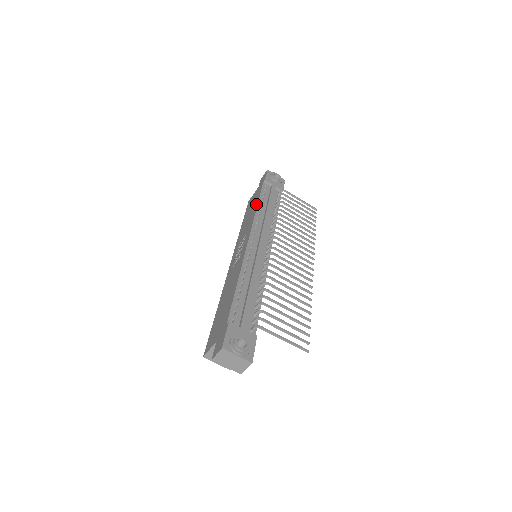
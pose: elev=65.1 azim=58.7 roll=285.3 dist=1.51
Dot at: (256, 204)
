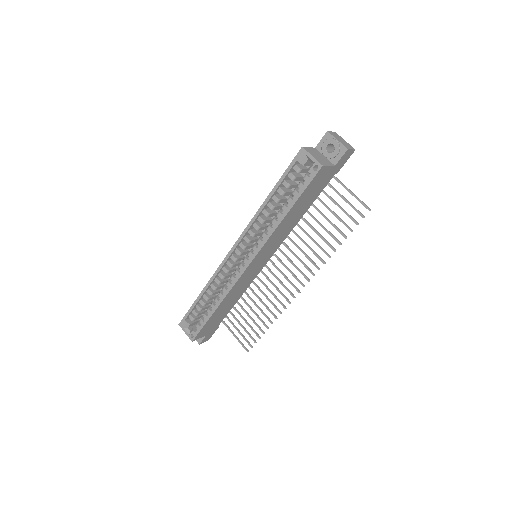
Dot at: occluded
